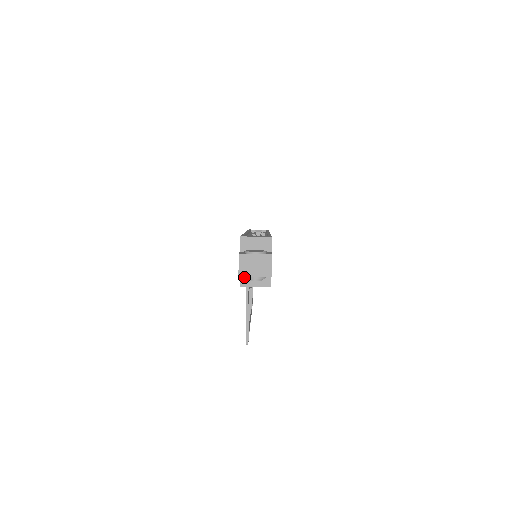
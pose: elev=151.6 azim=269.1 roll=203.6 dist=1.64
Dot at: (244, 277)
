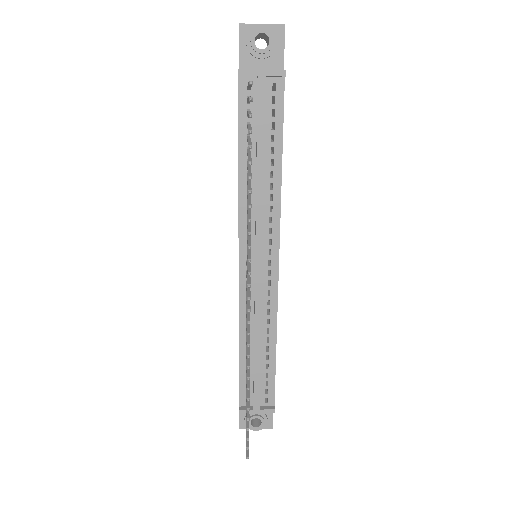
Dot at: (246, 38)
